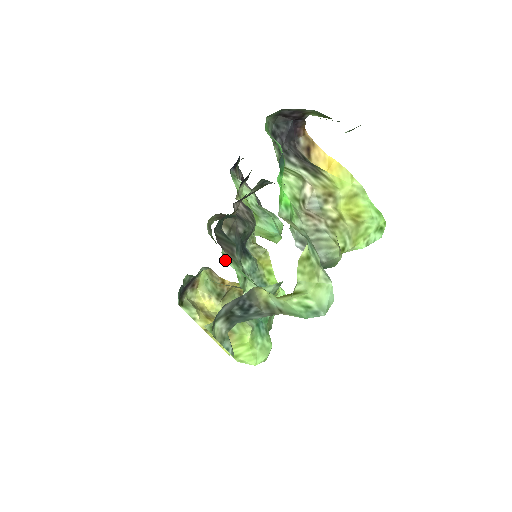
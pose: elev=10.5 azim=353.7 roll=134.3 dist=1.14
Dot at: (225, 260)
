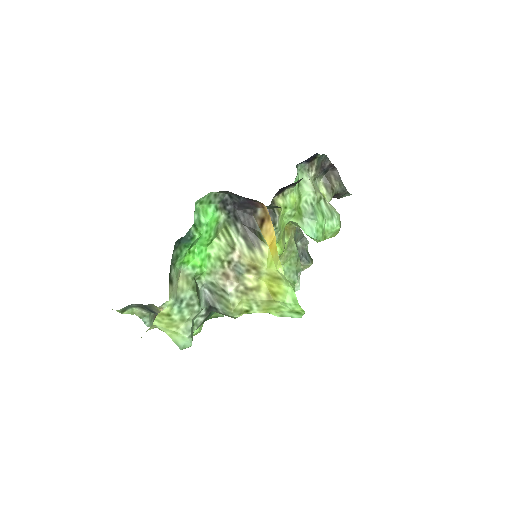
Dot at: occluded
